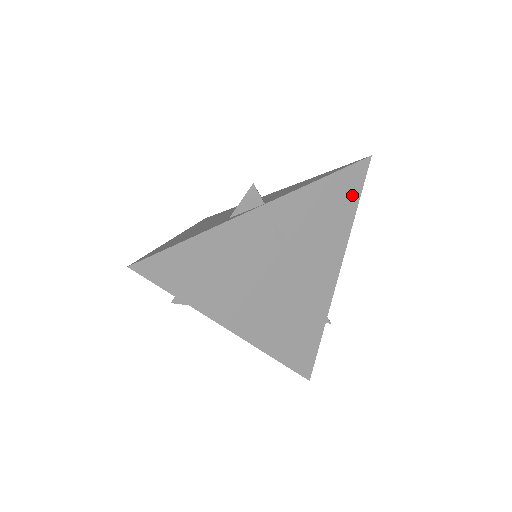
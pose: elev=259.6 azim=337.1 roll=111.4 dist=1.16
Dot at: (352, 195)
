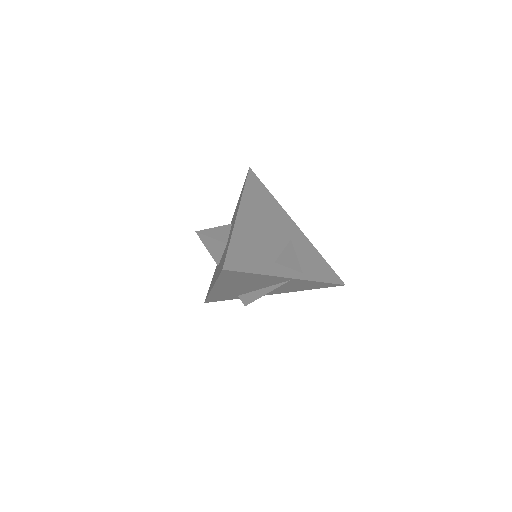
Dot at: (320, 287)
